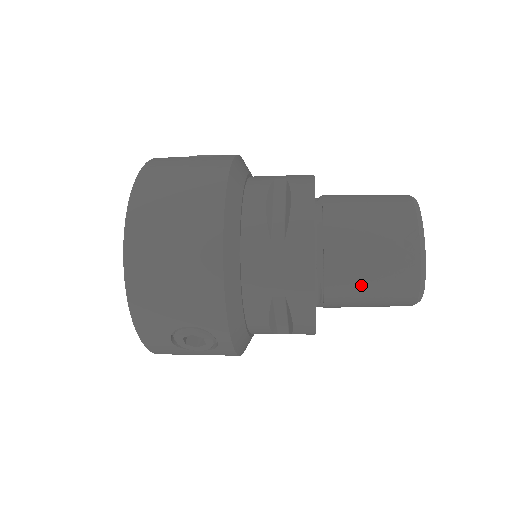
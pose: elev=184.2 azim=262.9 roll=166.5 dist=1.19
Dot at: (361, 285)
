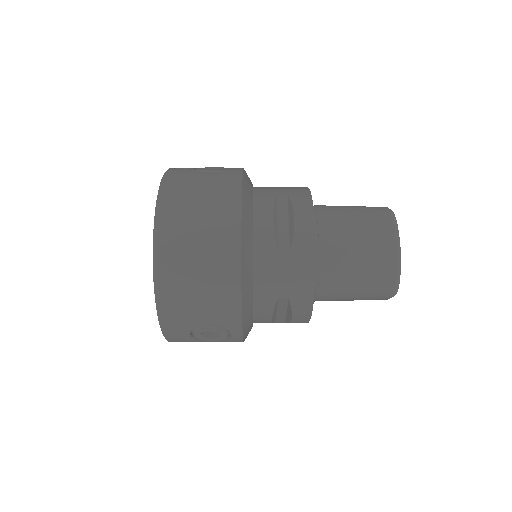
Dot at: (349, 286)
